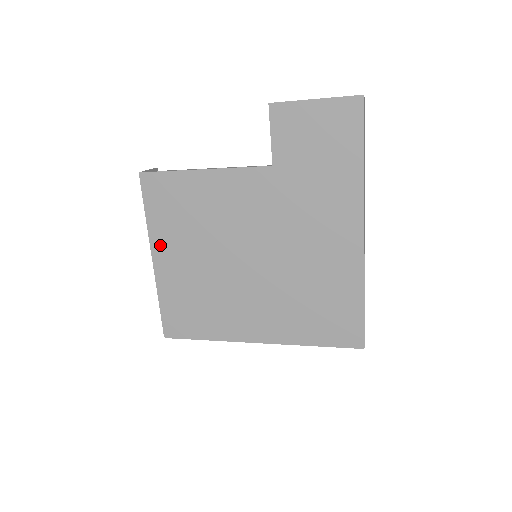
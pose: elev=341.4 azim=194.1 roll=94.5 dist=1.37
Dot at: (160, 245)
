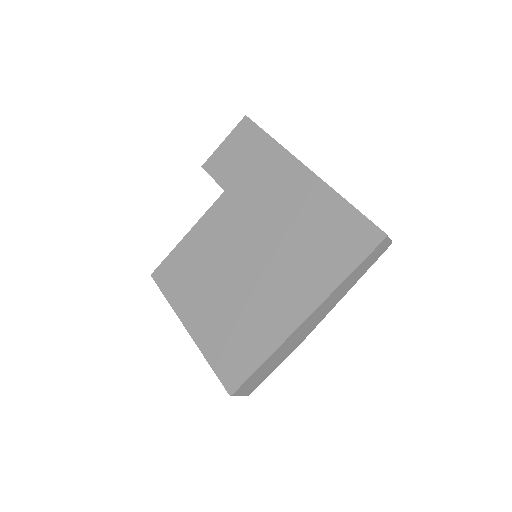
Dot at: (186, 312)
